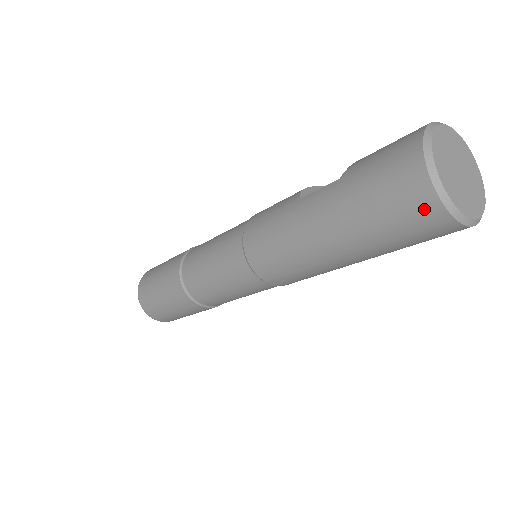
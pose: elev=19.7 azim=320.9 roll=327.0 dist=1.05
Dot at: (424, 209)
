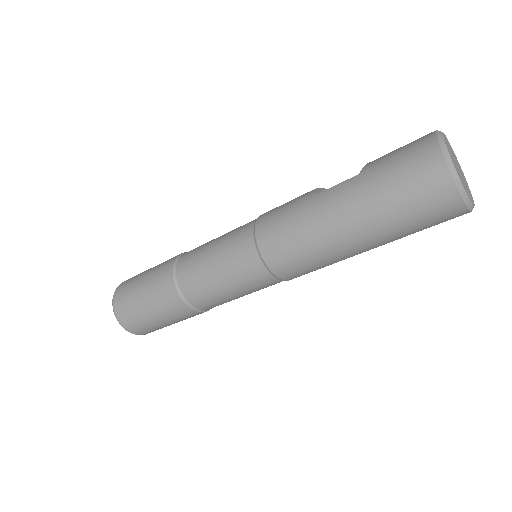
Dot at: (441, 192)
